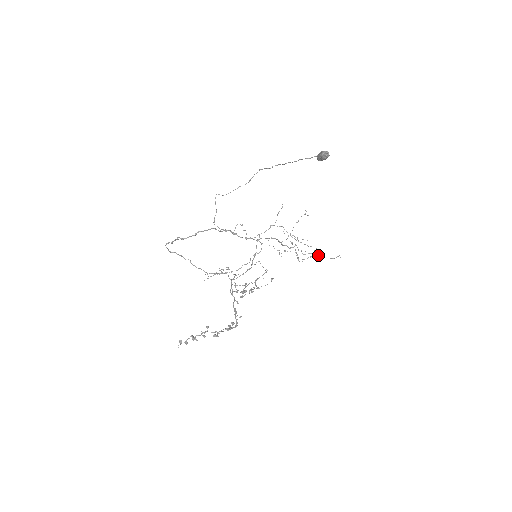
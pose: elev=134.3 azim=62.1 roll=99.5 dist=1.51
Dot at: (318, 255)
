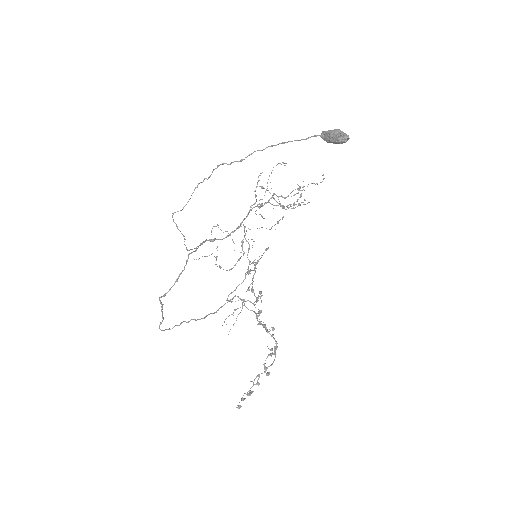
Dot at: occluded
